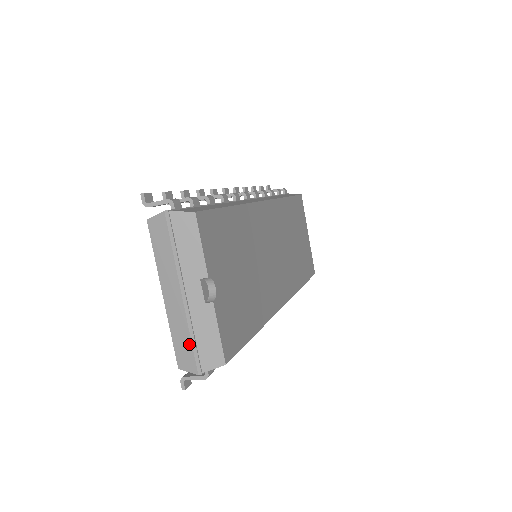
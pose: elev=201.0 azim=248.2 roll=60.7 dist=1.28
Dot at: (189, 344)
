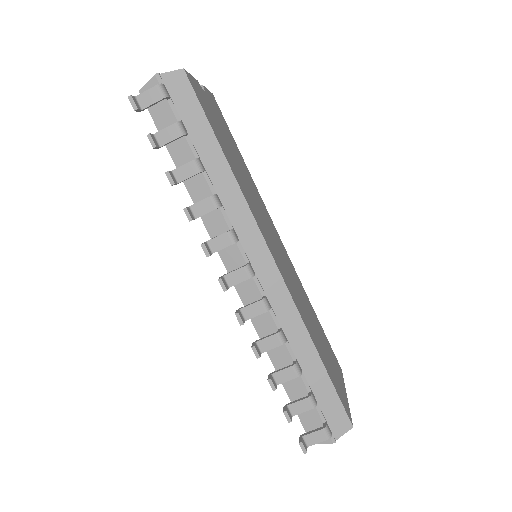
Dot at: occluded
